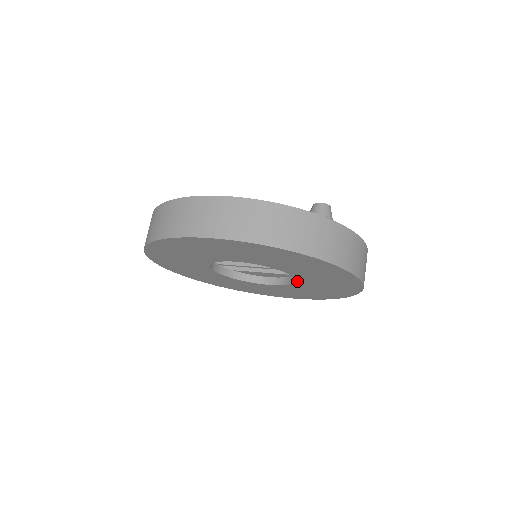
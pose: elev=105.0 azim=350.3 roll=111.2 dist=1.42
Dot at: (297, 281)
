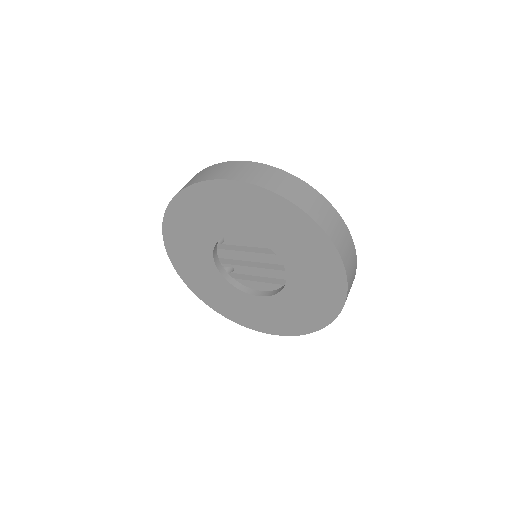
Dot at: (287, 282)
